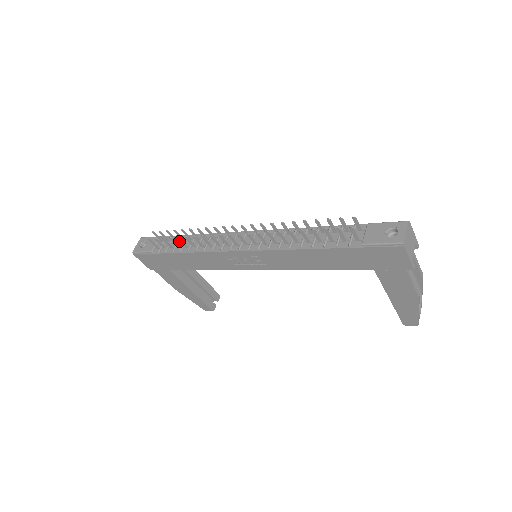
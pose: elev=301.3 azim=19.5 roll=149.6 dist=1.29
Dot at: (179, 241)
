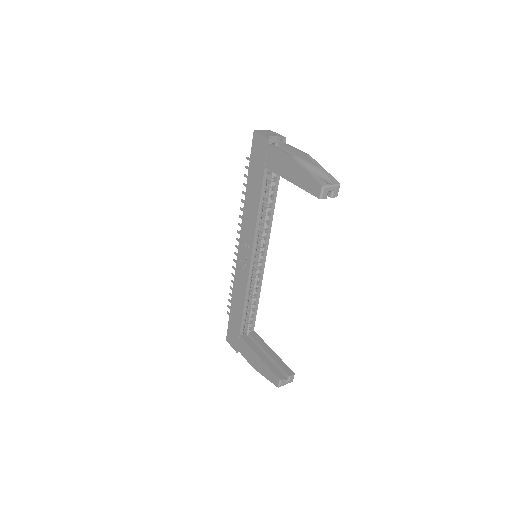
Dot at: occluded
